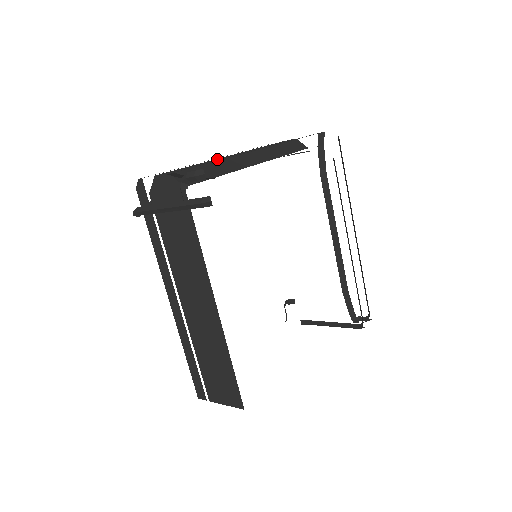
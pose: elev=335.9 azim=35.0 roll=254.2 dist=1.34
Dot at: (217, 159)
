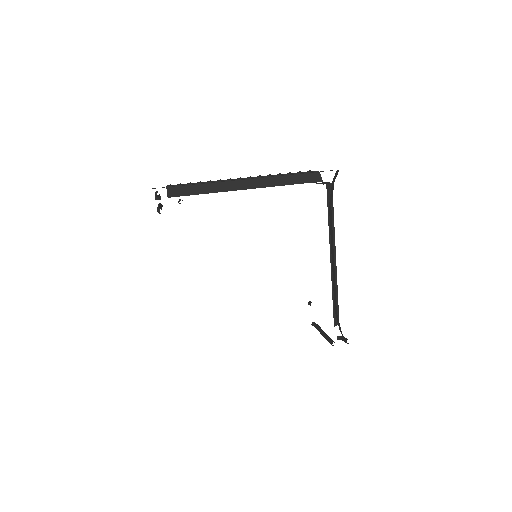
Dot at: (215, 181)
